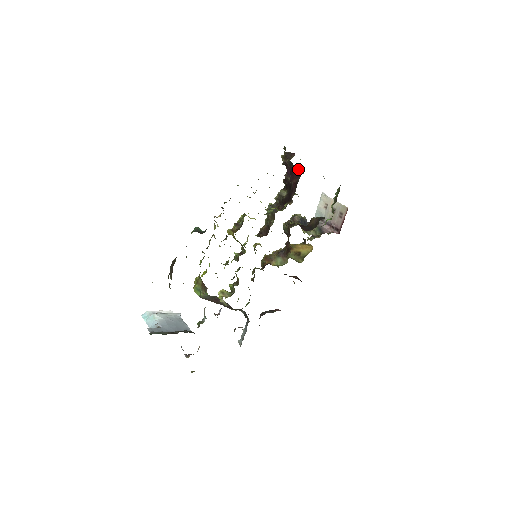
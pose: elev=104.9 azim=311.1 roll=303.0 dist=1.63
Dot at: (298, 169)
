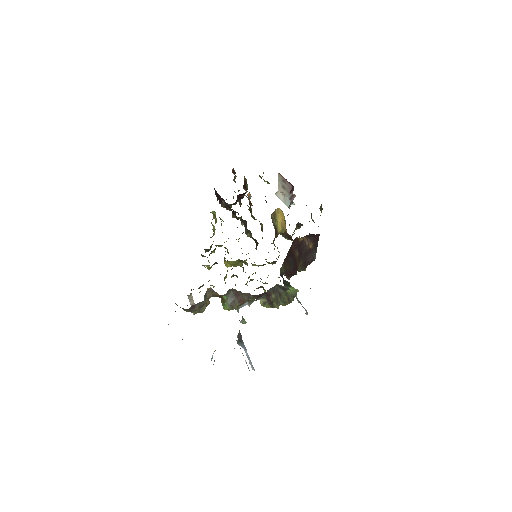
Dot at: (215, 191)
